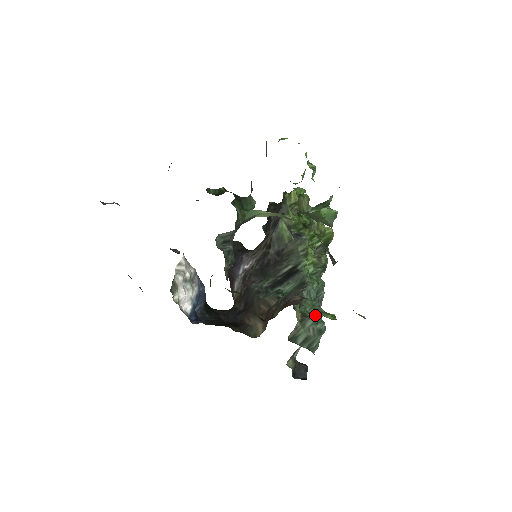
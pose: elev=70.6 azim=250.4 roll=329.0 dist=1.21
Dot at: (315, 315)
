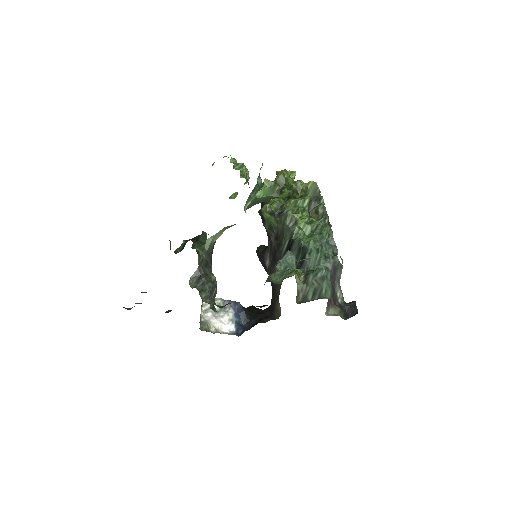
Dot at: (282, 281)
